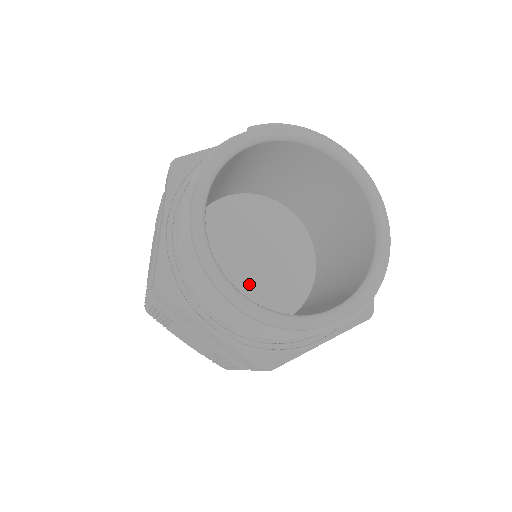
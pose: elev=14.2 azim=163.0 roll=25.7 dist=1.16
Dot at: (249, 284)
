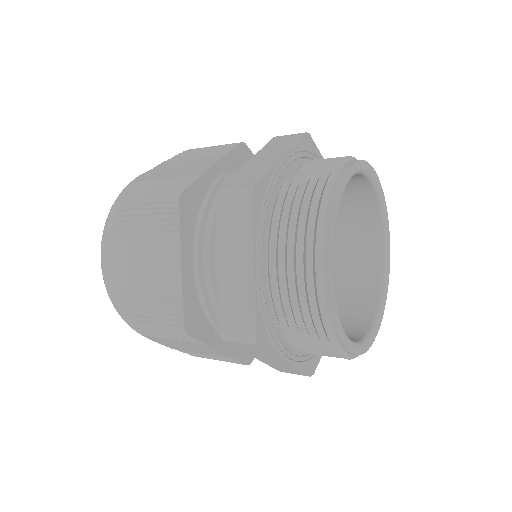
Dot at: occluded
